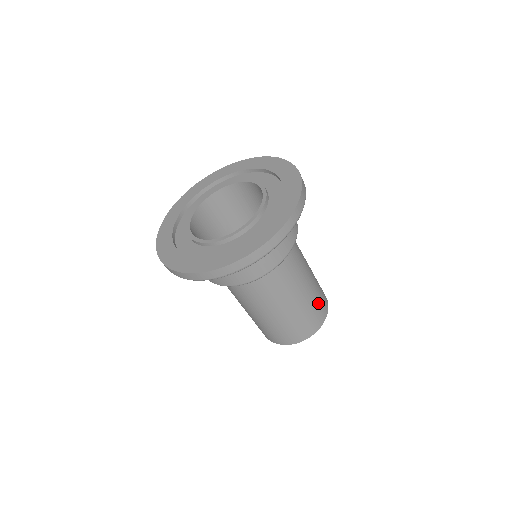
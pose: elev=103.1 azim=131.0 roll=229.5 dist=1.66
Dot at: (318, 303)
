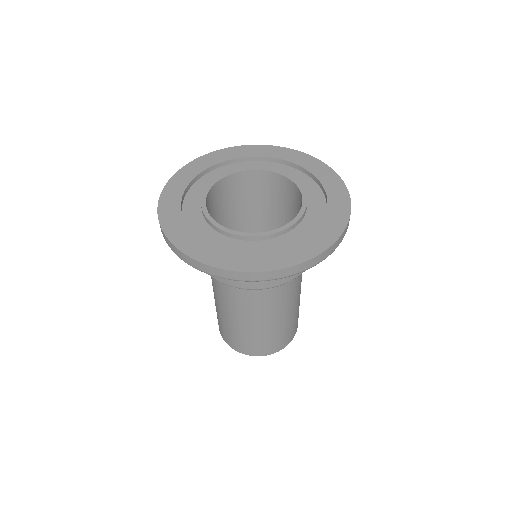
Dot at: (280, 336)
